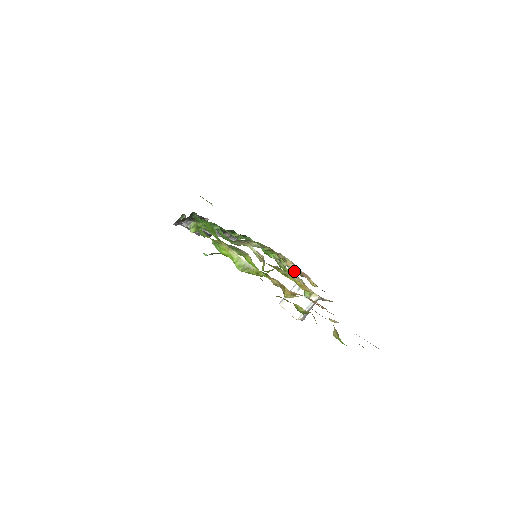
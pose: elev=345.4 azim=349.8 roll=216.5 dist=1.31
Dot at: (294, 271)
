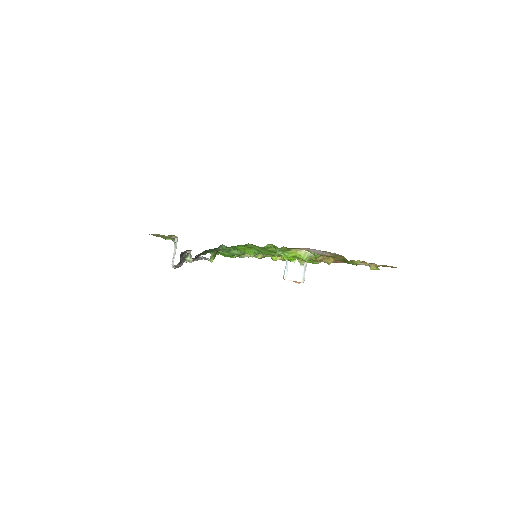
Dot at: occluded
